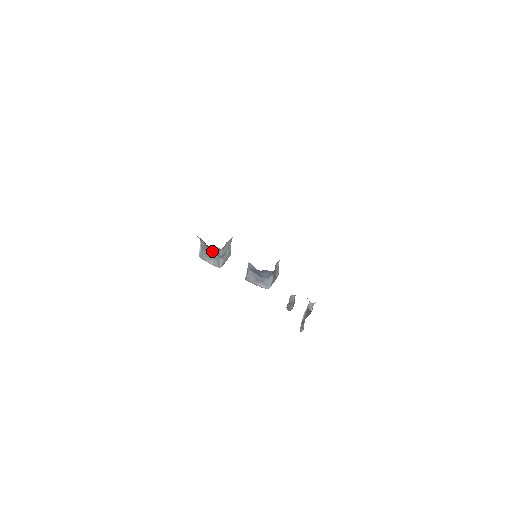
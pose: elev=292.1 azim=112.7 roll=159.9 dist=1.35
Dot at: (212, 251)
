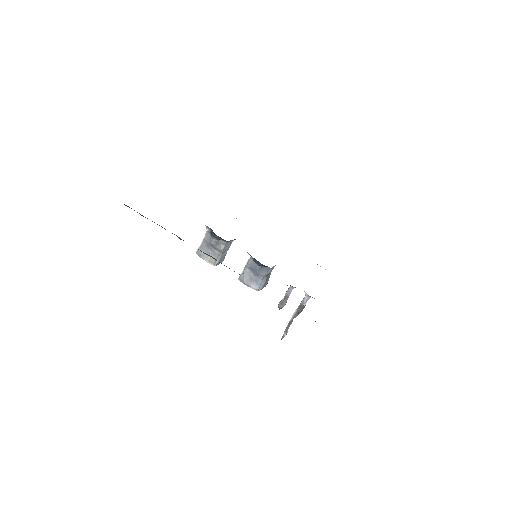
Dot at: (215, 244)
